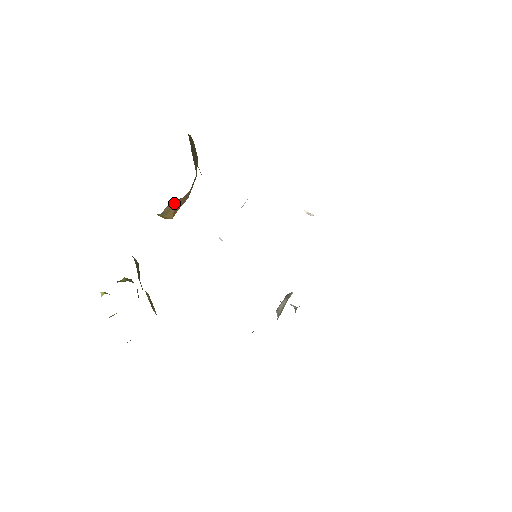
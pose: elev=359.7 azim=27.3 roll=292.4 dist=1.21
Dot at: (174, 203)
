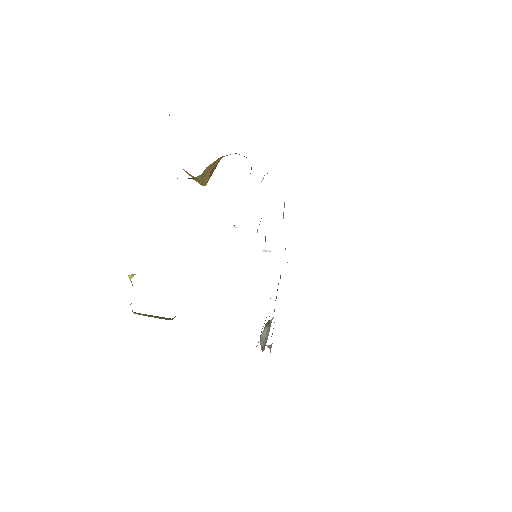
Dot at: (213, 164)
